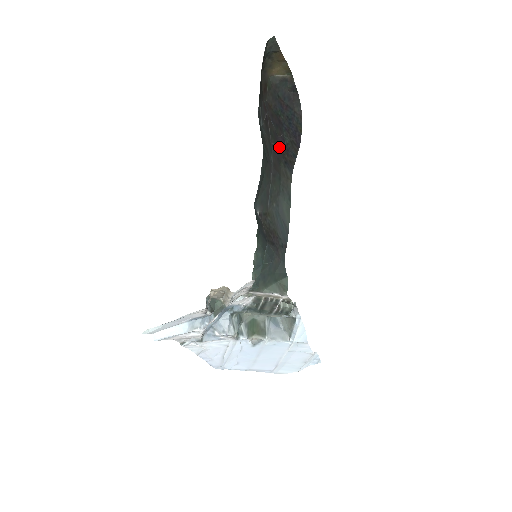
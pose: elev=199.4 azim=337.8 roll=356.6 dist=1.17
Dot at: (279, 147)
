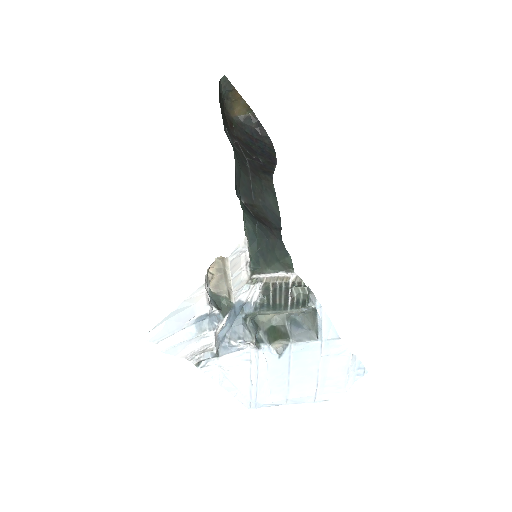
Dot at: (255, 162)
